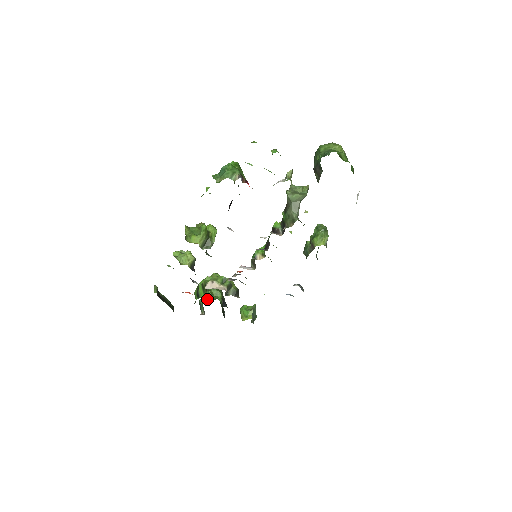
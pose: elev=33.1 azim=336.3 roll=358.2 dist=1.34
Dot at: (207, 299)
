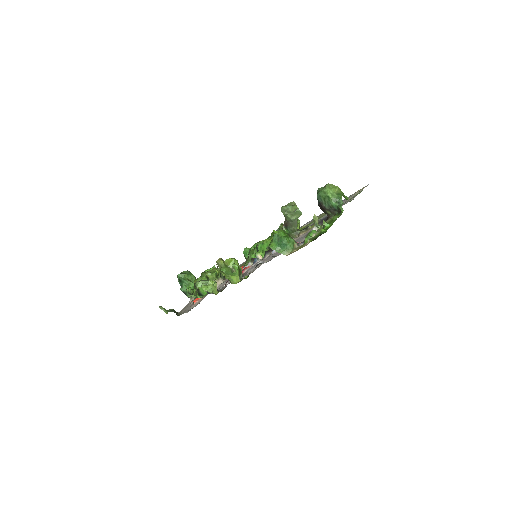
Dot at: (190, 287)
